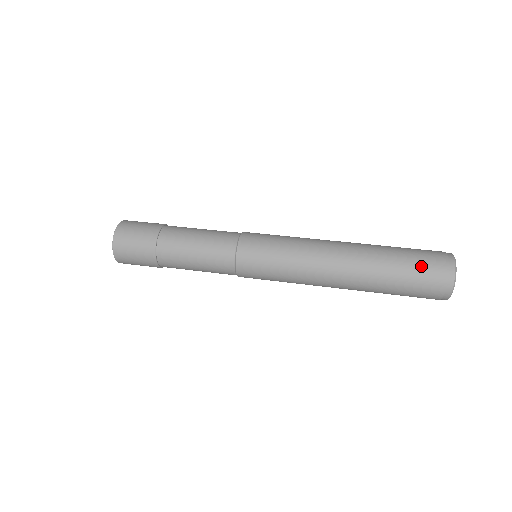
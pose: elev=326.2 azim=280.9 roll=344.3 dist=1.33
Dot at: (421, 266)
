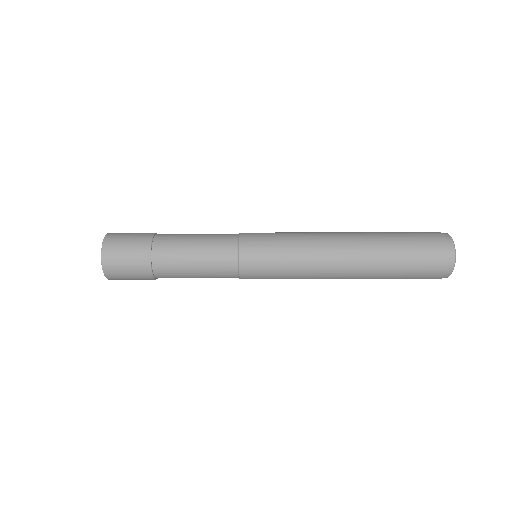
Dot at: (418, 234)
